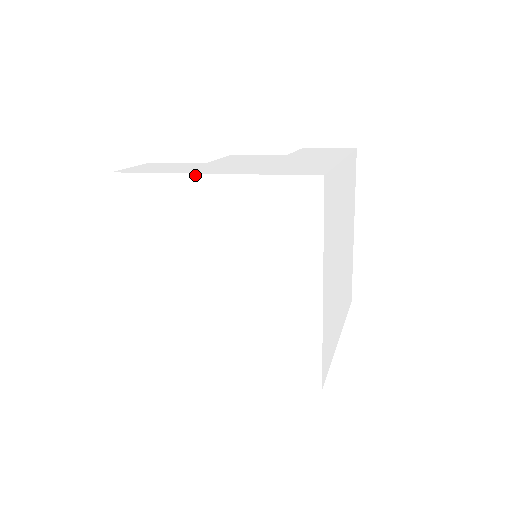
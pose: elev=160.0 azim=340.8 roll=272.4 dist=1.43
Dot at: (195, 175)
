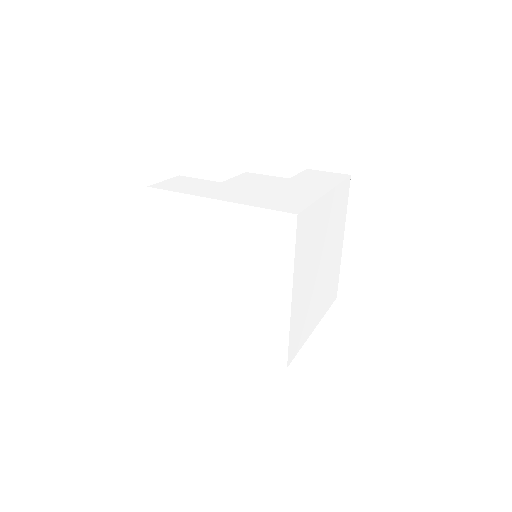
Dot at: (207, 199)
